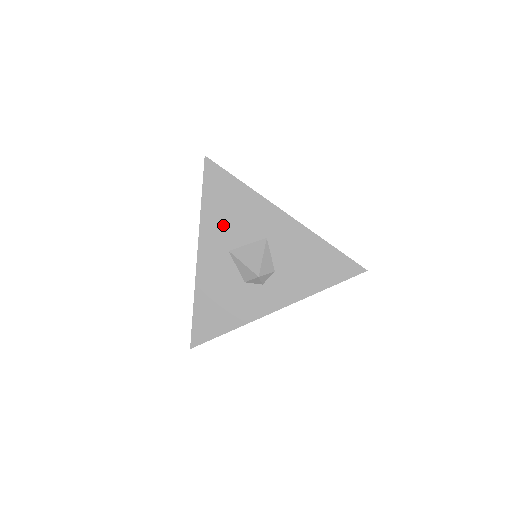
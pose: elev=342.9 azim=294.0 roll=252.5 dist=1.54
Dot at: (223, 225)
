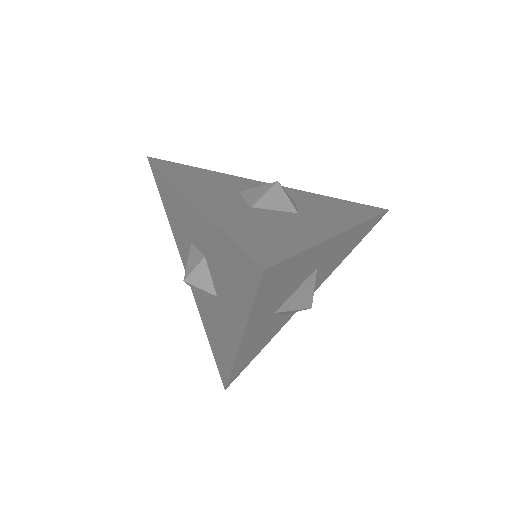
Dot at: (273, 303)
